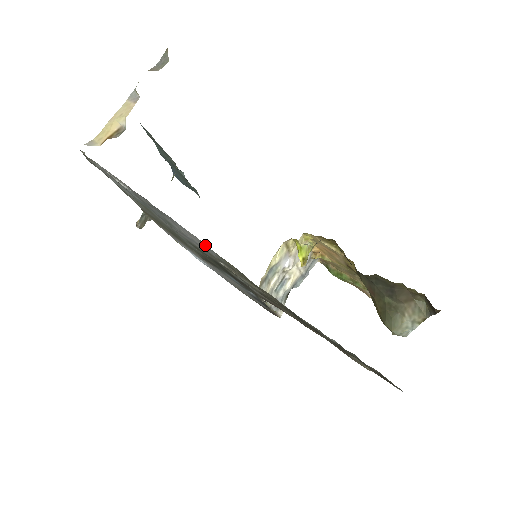
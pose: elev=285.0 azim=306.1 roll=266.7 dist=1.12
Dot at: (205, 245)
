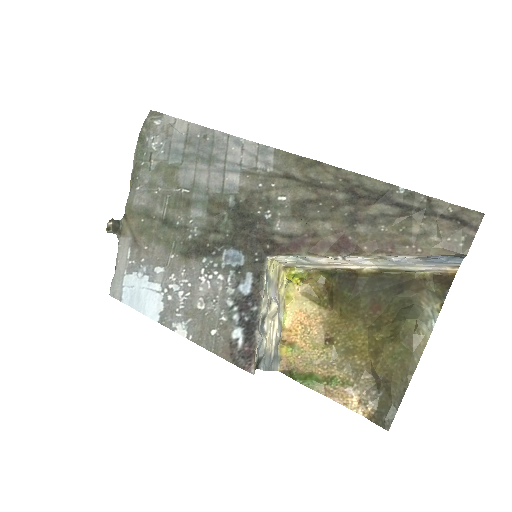
Dot at: (263, 149)
